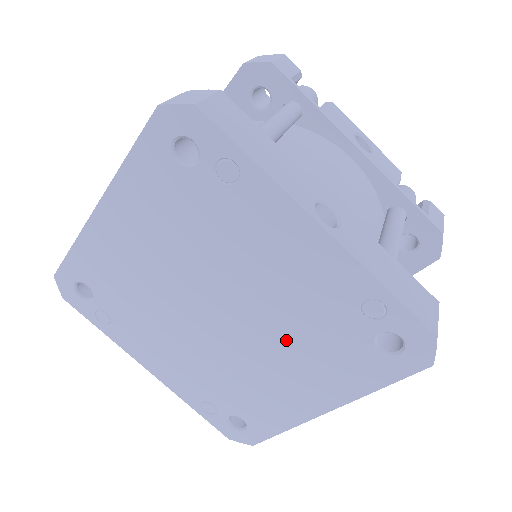
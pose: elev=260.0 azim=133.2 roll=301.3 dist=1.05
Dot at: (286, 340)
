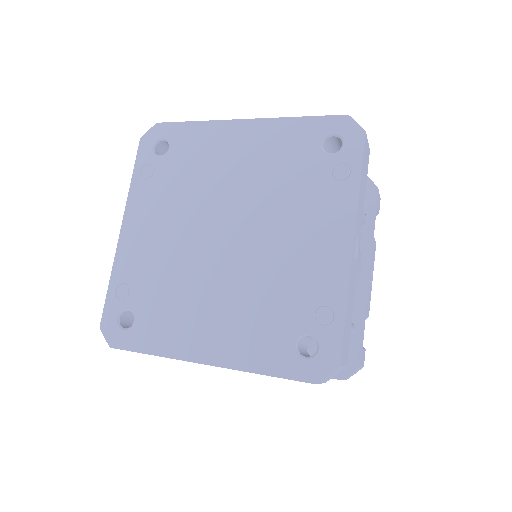
Dot at: (247, 289)
